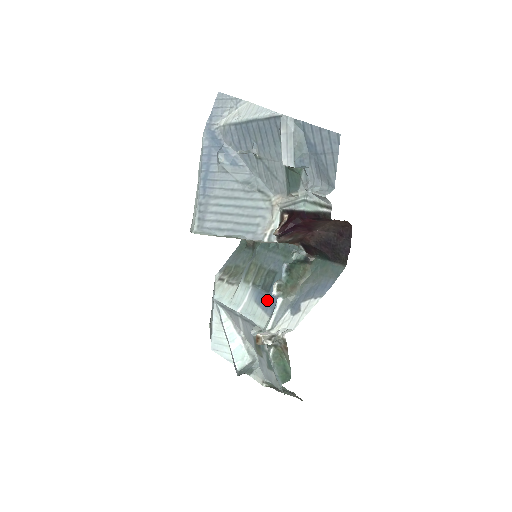
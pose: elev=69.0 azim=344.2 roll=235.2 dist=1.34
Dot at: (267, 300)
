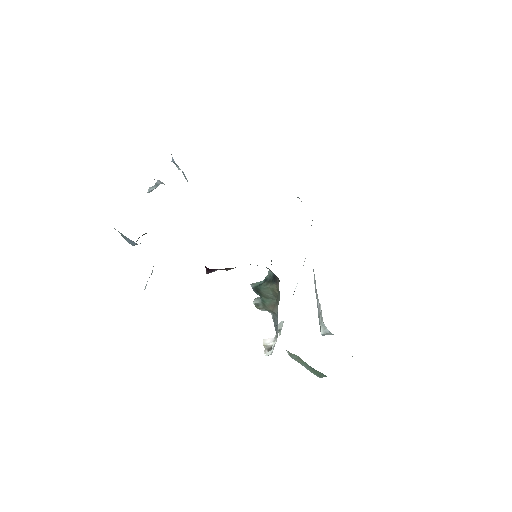
Dot at: occluded
